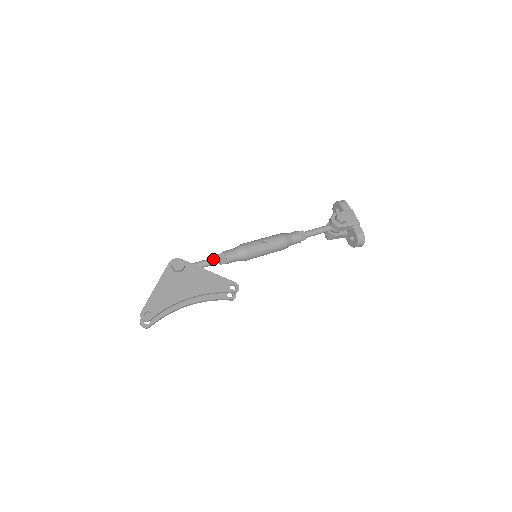
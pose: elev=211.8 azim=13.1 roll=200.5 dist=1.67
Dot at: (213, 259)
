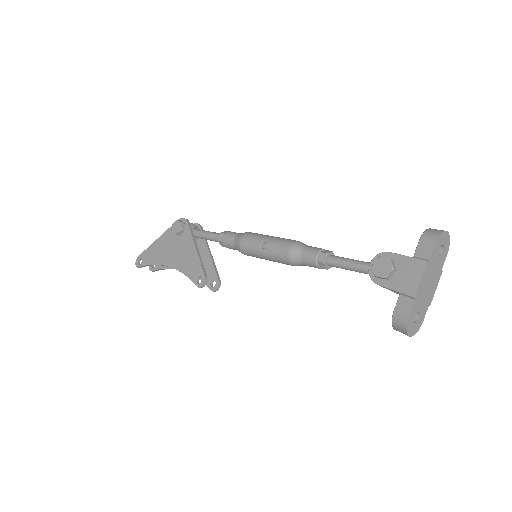
Dot at: (214, 236)
